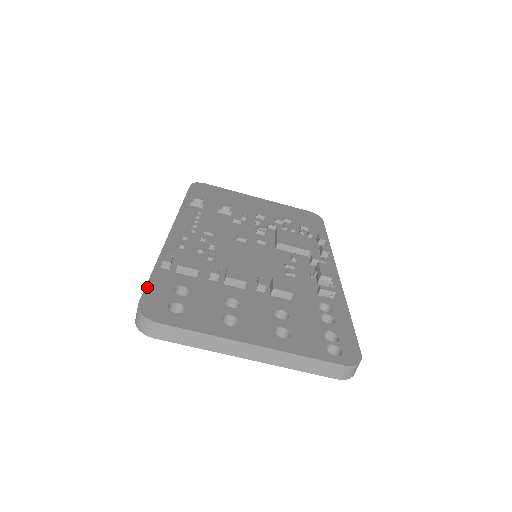
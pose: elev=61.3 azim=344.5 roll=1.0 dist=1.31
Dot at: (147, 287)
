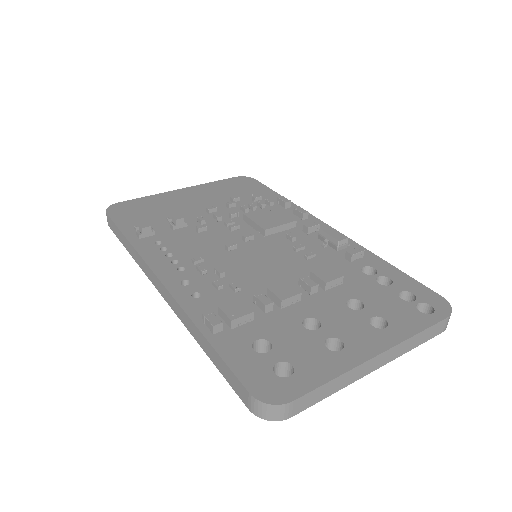
Dot at: (232, 368)
